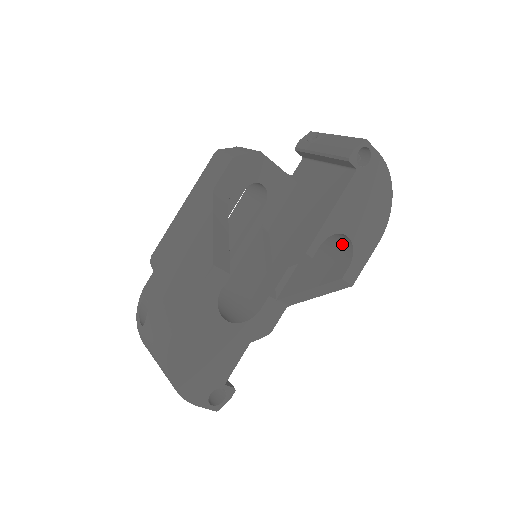
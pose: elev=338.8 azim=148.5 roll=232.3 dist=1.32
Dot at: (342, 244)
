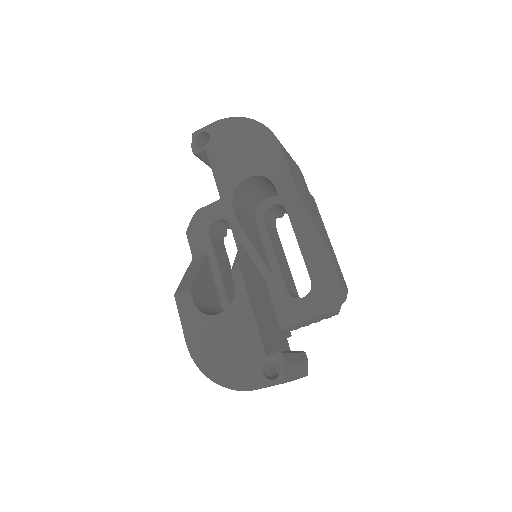
Dot at: (268, 182)
